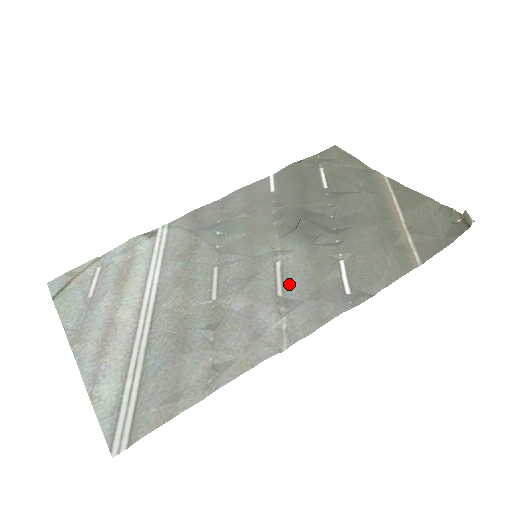
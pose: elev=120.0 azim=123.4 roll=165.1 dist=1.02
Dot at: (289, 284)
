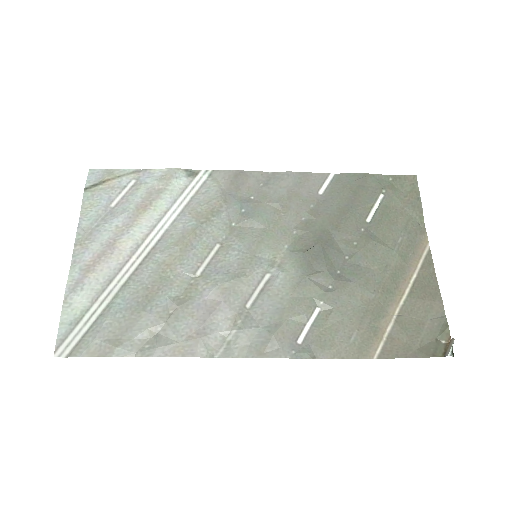
Dot at: (261, 302)
